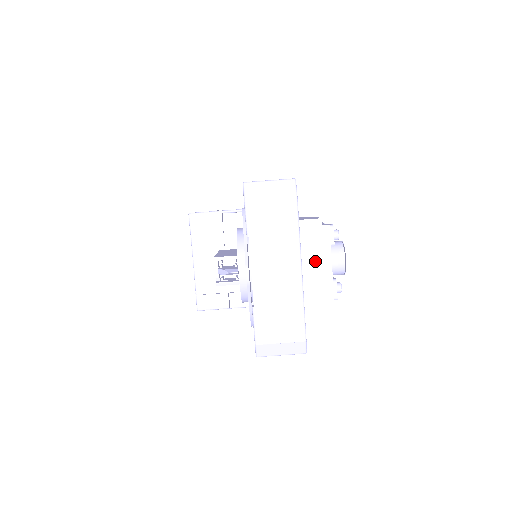
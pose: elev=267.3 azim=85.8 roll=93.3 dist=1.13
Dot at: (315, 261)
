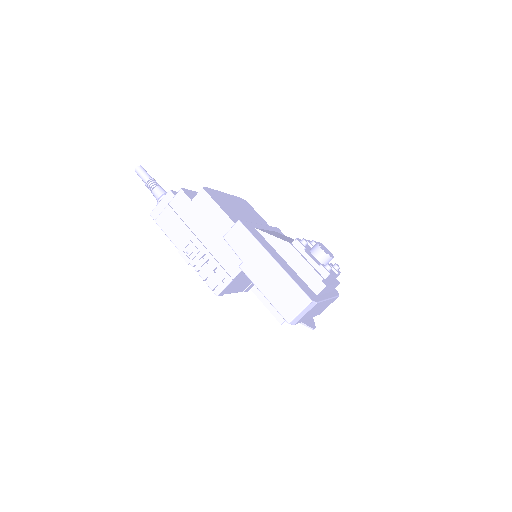
Dot at: (330, 288)
